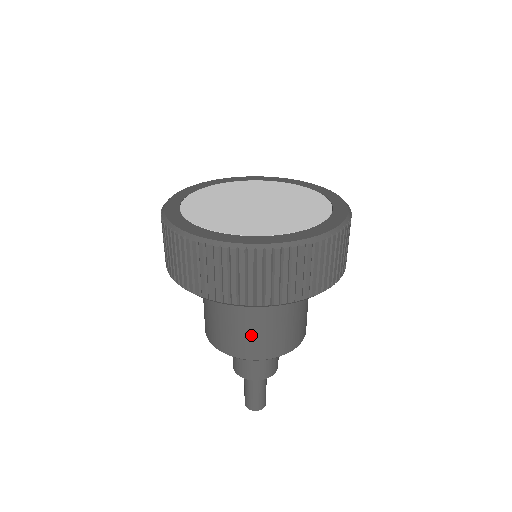
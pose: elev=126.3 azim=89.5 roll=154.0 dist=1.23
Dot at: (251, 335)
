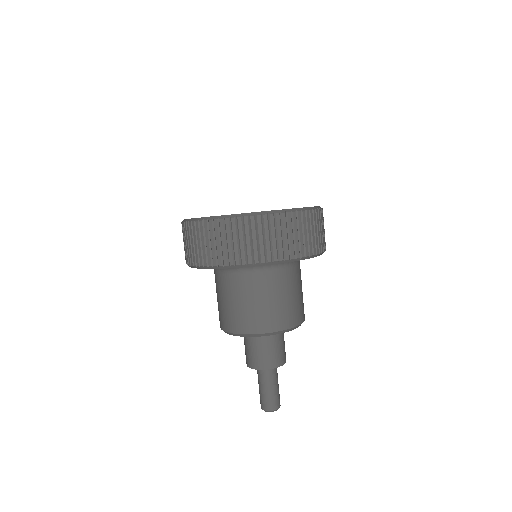
Dot at: (263, 308)
